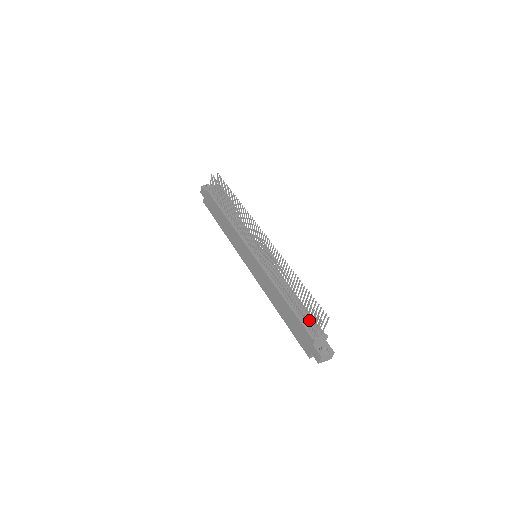
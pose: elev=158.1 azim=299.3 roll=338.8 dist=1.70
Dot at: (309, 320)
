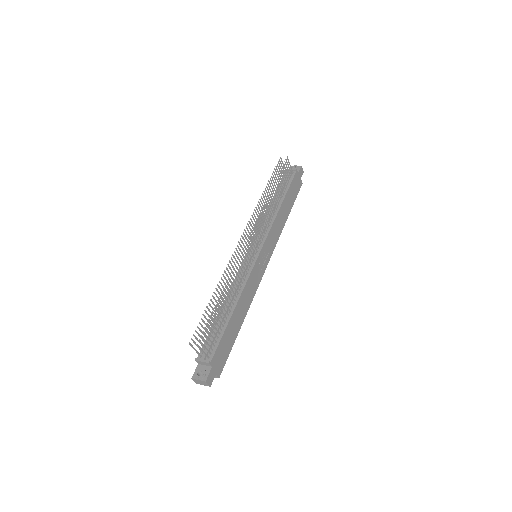
Dot at: (202, 339)
